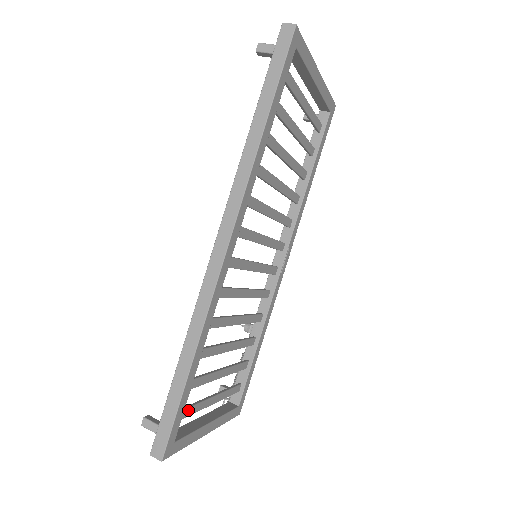
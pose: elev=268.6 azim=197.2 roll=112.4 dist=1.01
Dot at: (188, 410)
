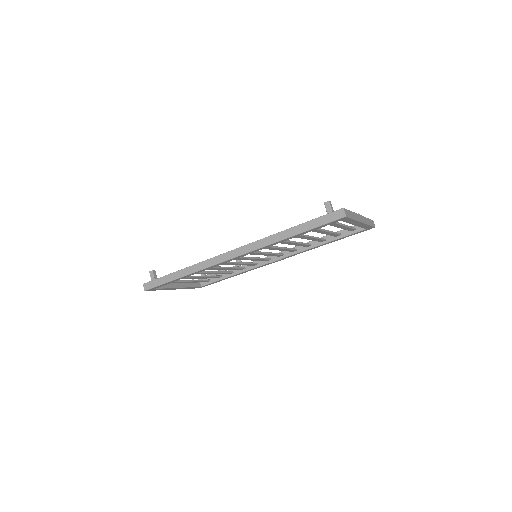
Dot at: occluded
